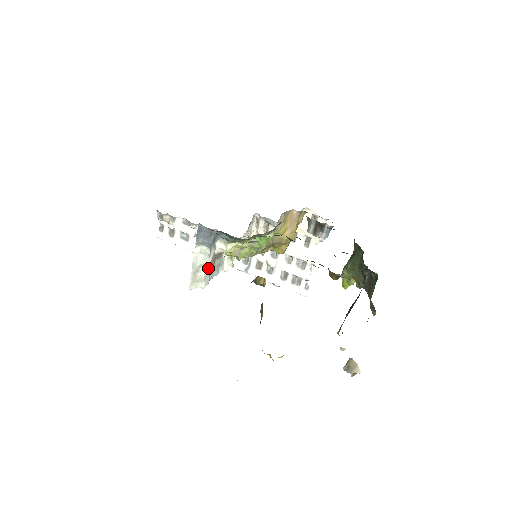
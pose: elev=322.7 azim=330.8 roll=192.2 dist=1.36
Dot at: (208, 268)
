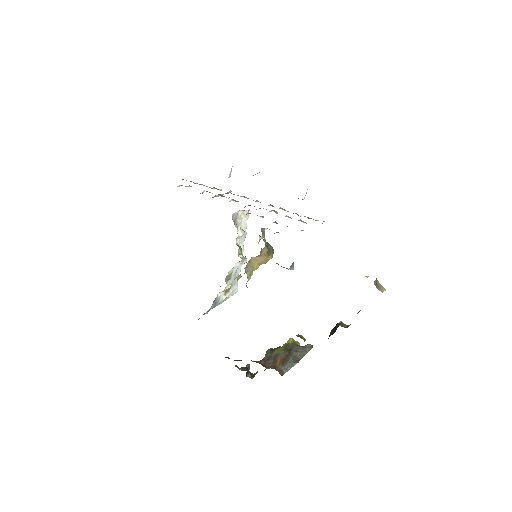
Dot at: (228, 294)
